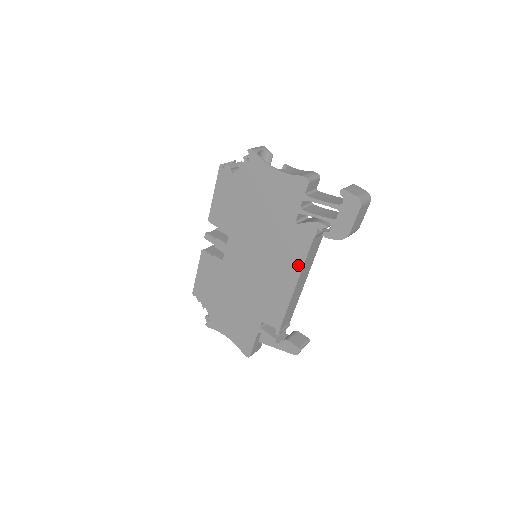
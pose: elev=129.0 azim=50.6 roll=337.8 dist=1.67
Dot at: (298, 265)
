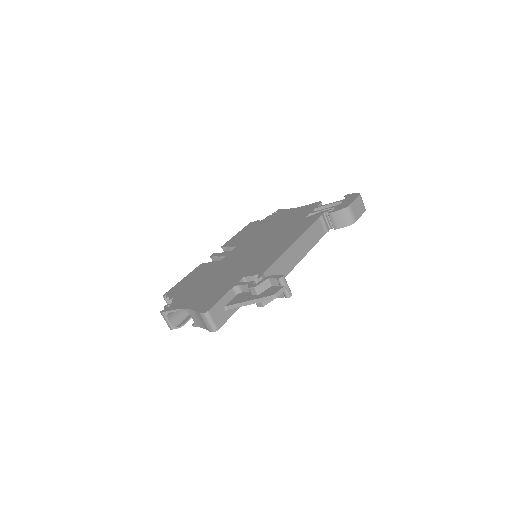
Dot at: (301, 232)
